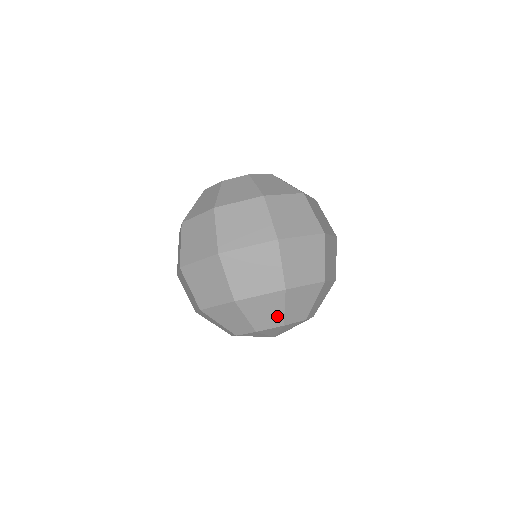
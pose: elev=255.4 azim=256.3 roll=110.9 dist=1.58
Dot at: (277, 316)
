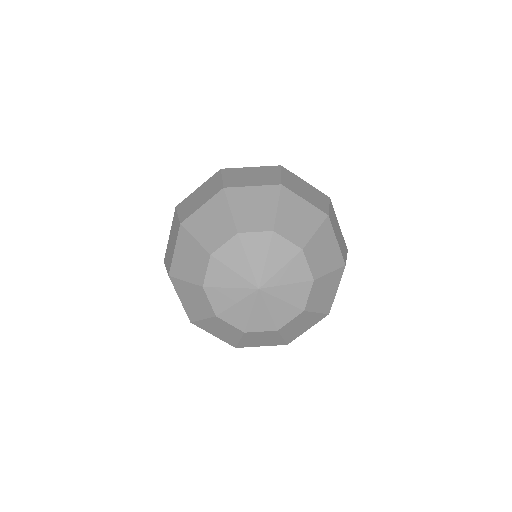
Dot at: (267, 216)
